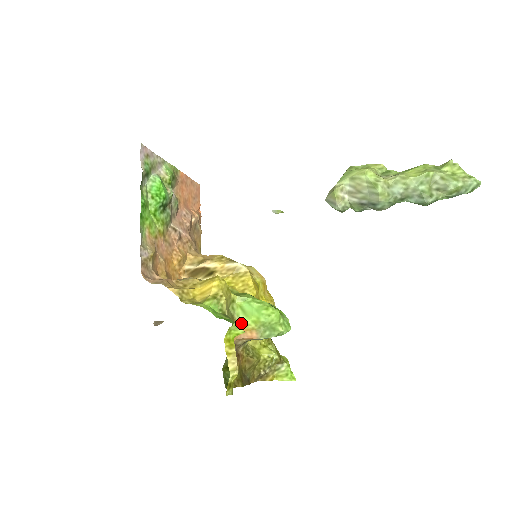
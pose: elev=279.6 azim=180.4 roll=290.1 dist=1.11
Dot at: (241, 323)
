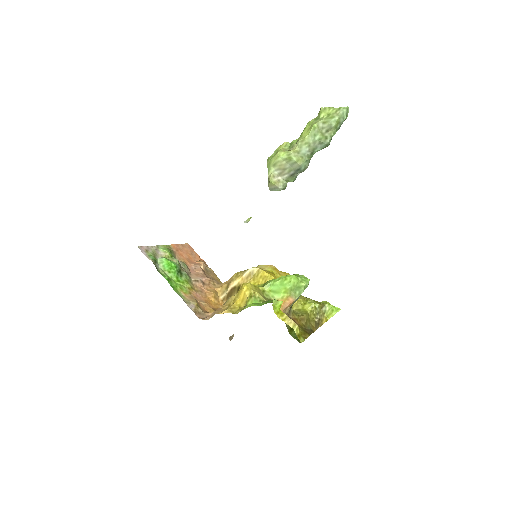
Dot at: (278, 299)
